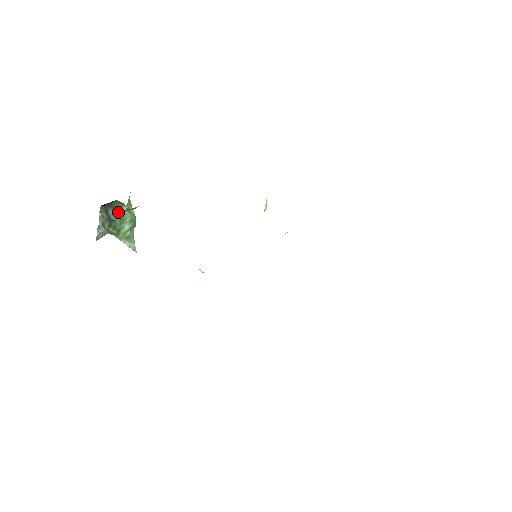
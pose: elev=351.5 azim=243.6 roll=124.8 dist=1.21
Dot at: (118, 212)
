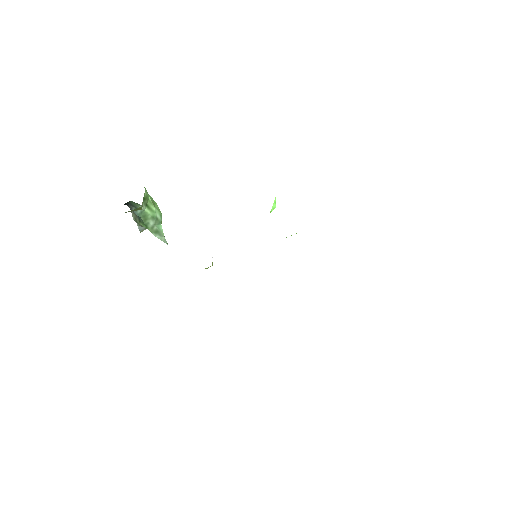
Dot at: (140, 210)
